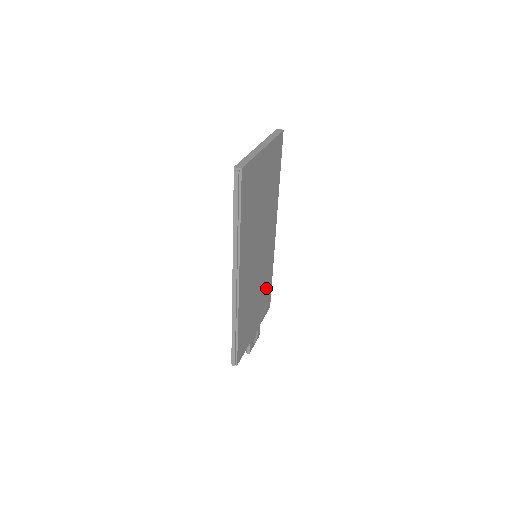
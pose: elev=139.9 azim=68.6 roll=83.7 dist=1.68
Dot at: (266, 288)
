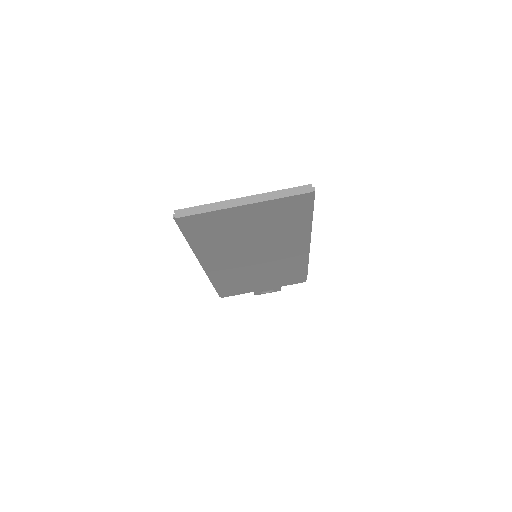
Dot at: (289, 273)
